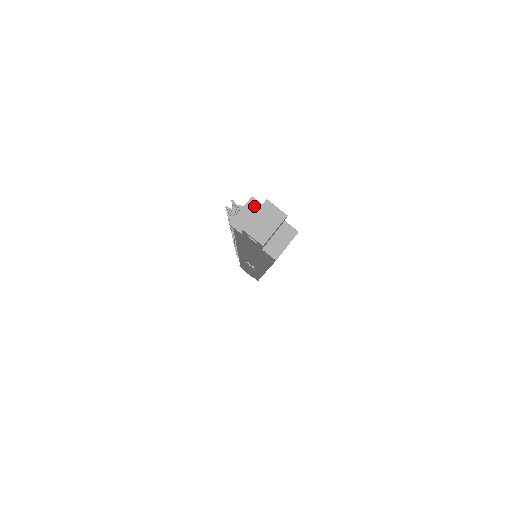
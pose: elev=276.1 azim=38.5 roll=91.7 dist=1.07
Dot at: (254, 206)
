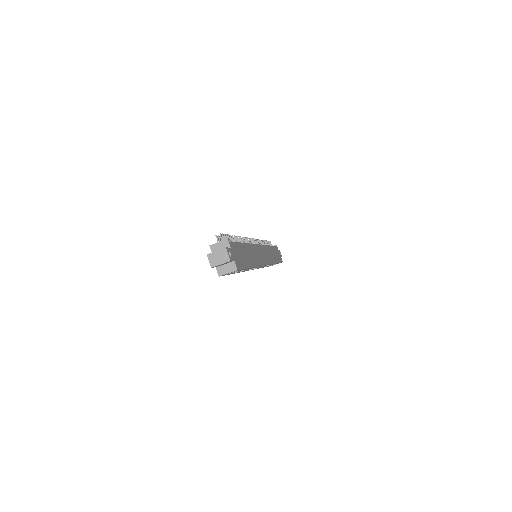
Dot at: (226, 244)
